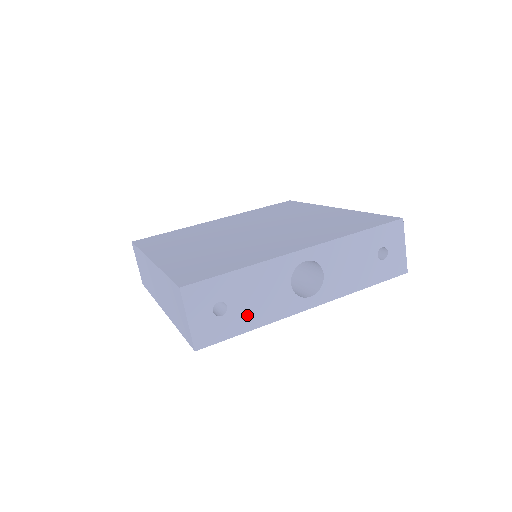
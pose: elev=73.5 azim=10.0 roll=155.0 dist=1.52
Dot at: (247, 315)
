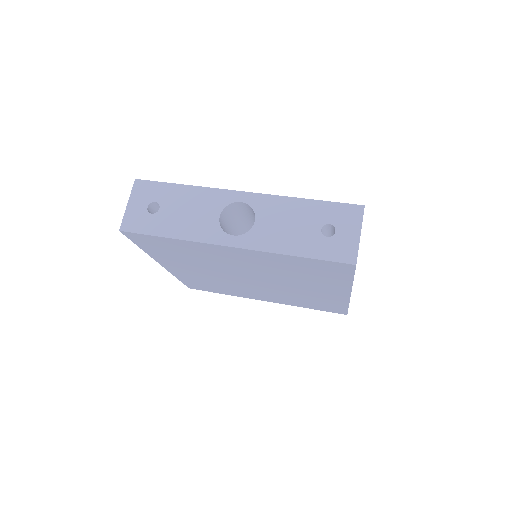
Dot at: (171, 223)
